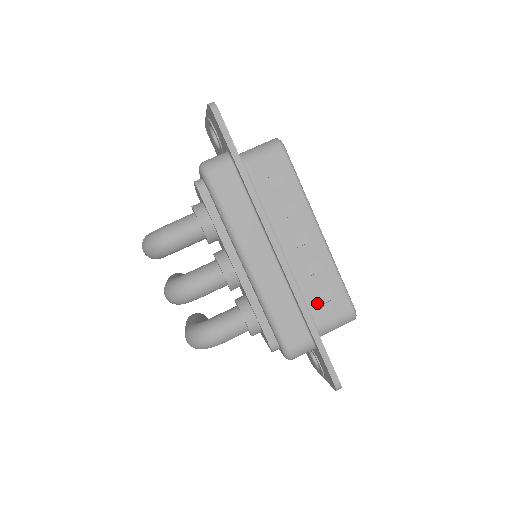
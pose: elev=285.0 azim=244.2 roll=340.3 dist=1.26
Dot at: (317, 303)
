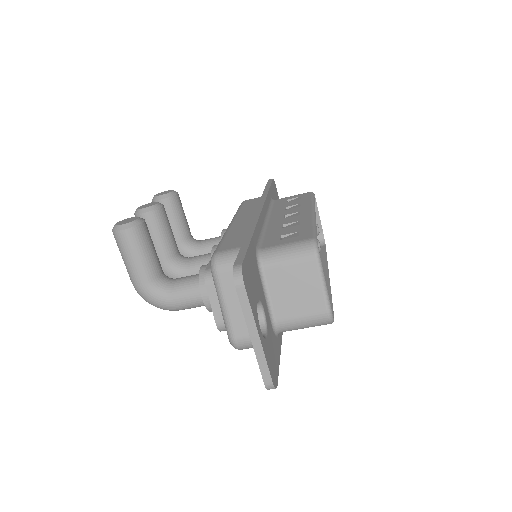
Dot at: occluded
